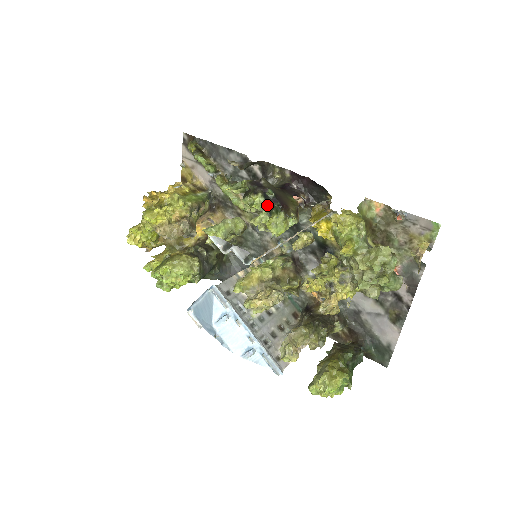
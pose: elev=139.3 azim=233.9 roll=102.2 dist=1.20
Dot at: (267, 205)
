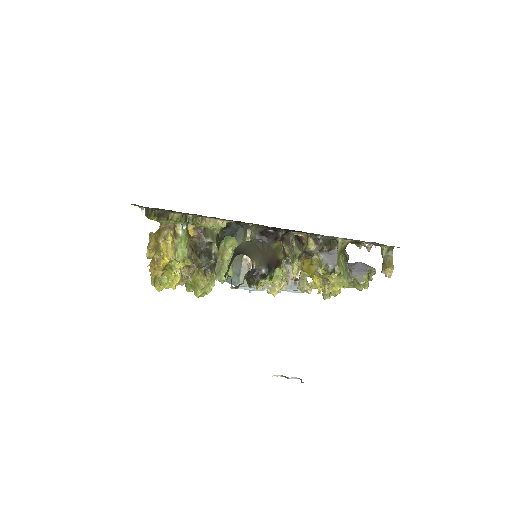
Dot at: (266, 277)
